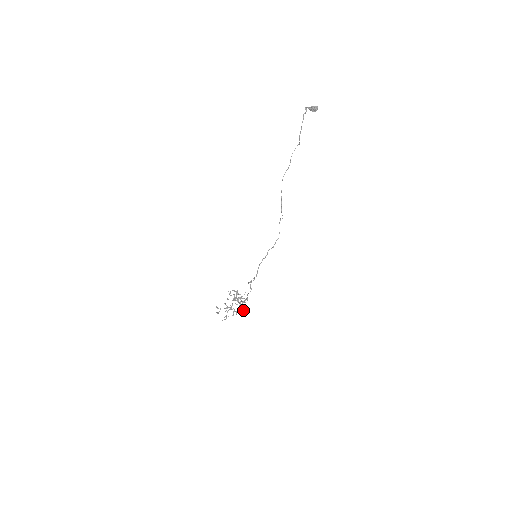
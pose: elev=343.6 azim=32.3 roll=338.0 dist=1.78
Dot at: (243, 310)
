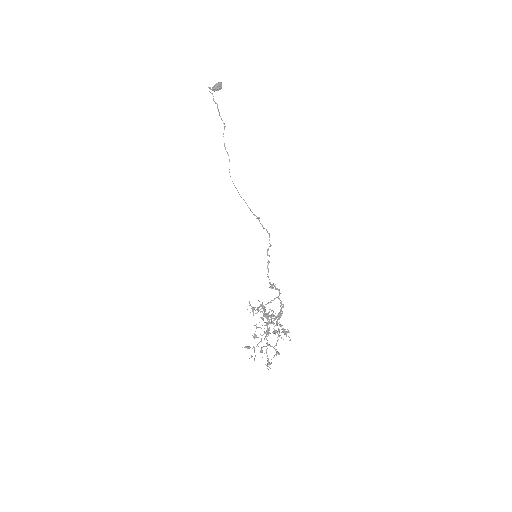
Dot at: (286, 333)
